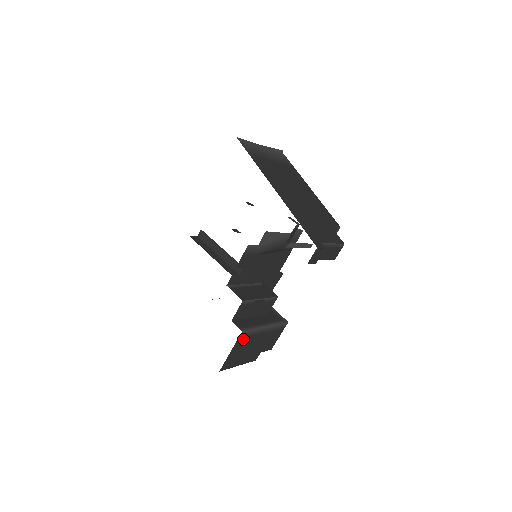
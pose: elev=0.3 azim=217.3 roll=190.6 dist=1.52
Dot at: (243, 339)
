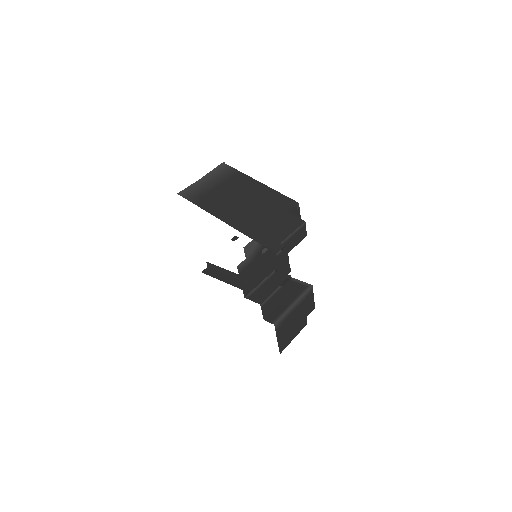
Dot at: (280, 326)
